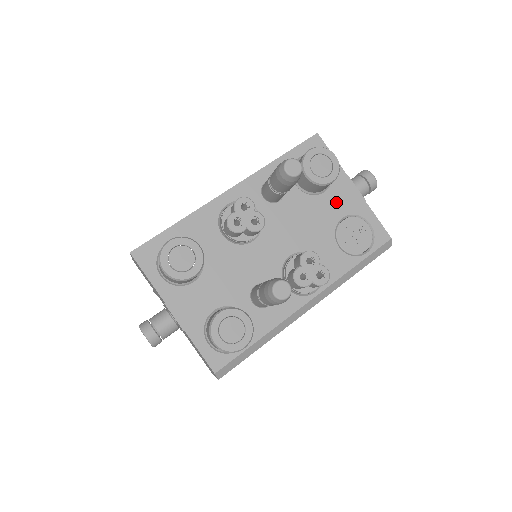
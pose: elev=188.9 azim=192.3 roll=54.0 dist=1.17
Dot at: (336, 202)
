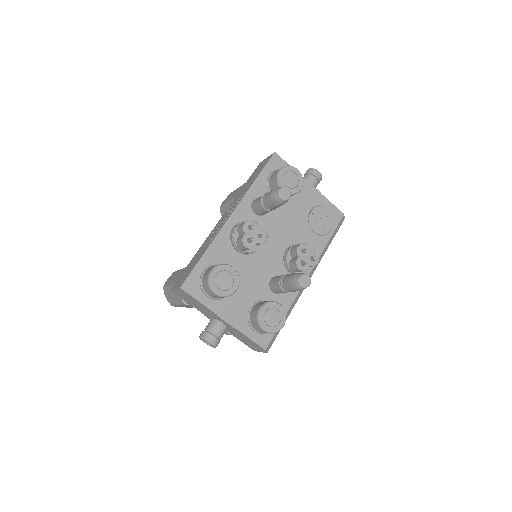
Dot at: (303, 200)
